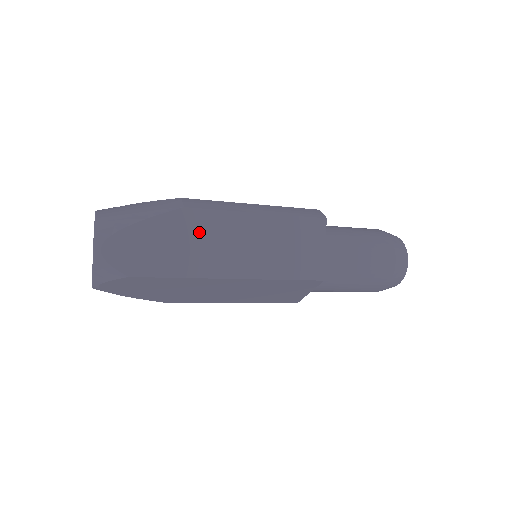
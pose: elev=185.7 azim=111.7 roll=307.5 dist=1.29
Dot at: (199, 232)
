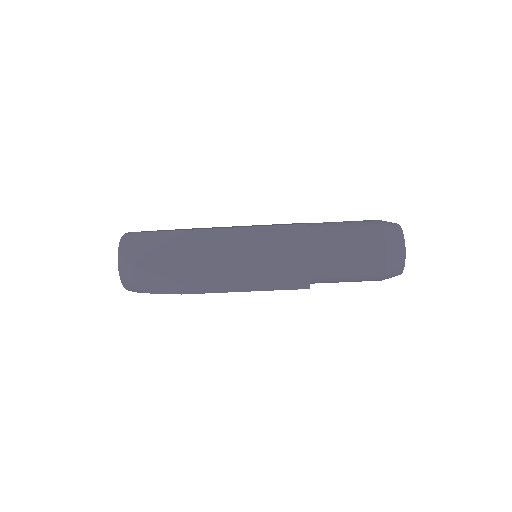
Dot at: occluded
